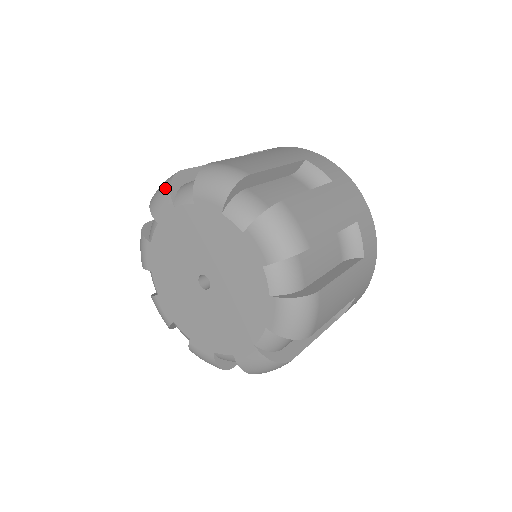
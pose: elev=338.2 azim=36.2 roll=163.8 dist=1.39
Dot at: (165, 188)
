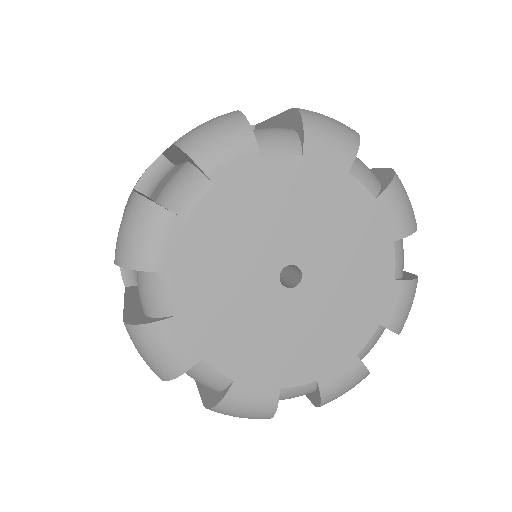
Dot at: (351, 137)
